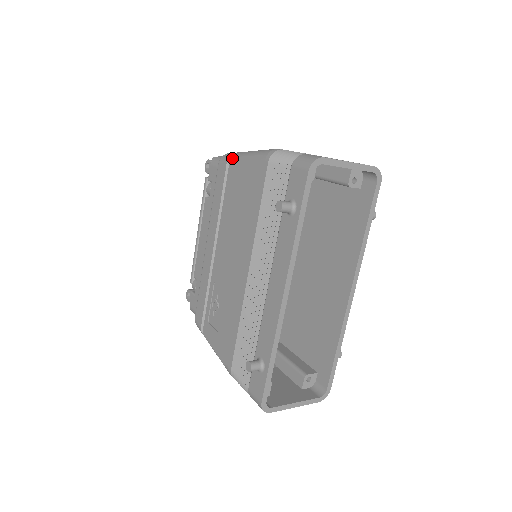
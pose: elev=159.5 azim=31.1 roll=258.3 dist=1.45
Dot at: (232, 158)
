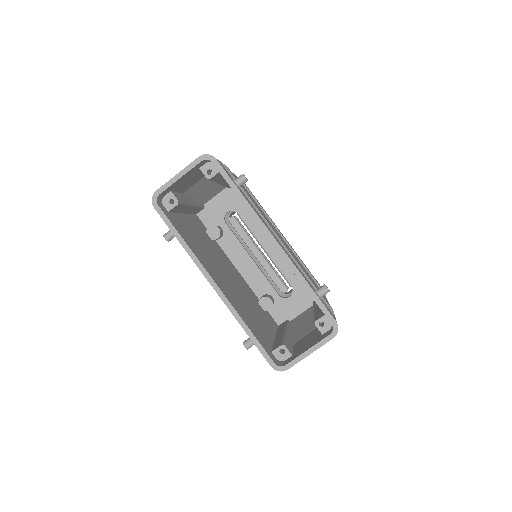
Dot at: occluded
